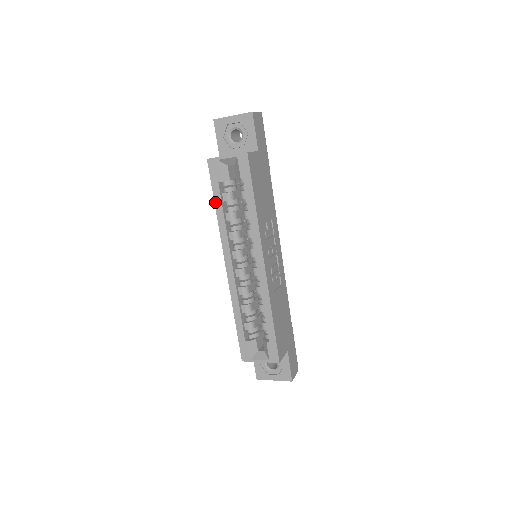
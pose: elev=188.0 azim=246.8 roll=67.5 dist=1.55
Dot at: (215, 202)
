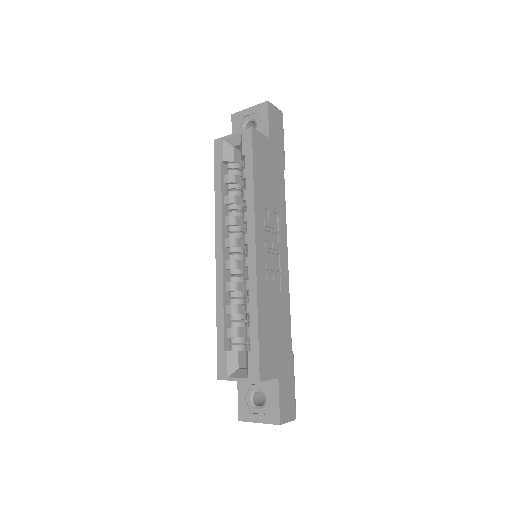
Dot at: (215, 183)
